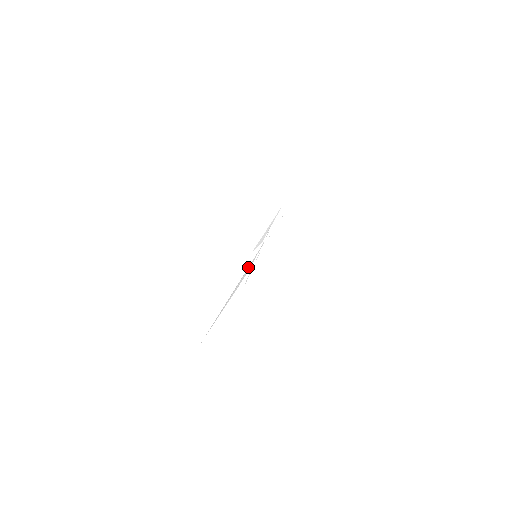
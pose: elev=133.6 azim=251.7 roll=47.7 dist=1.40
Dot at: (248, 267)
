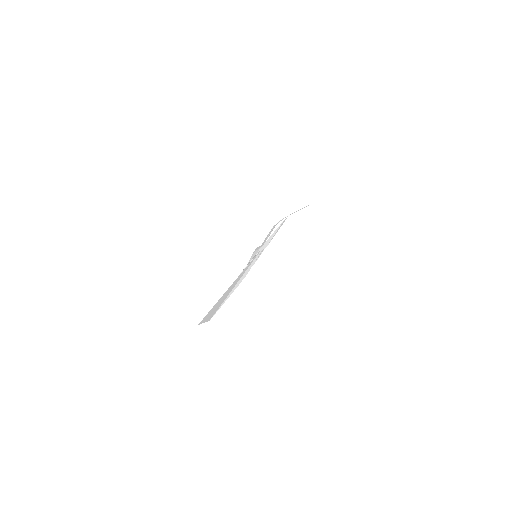
Dot at: (251, 264)
